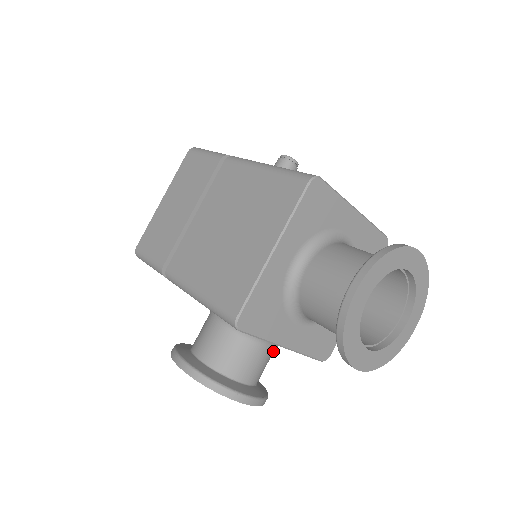
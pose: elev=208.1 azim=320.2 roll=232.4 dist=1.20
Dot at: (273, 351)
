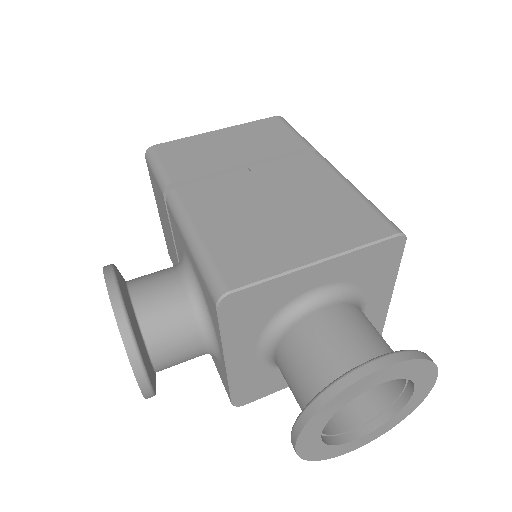
Dot at: (201, 355)
